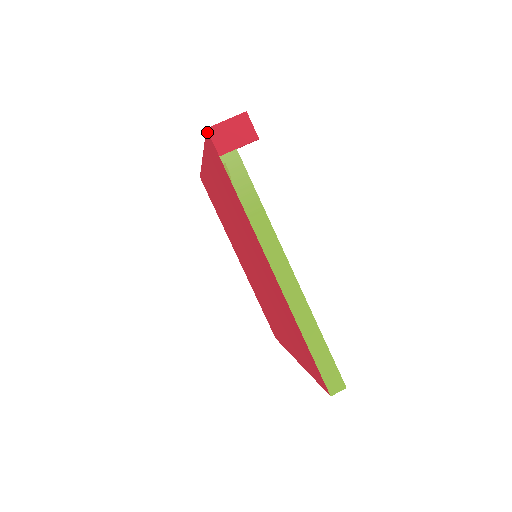
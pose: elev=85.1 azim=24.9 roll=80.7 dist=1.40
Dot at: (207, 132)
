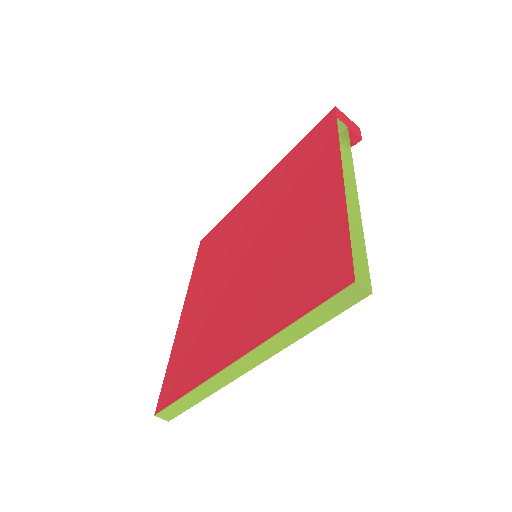
Dot at: (333, 110)
